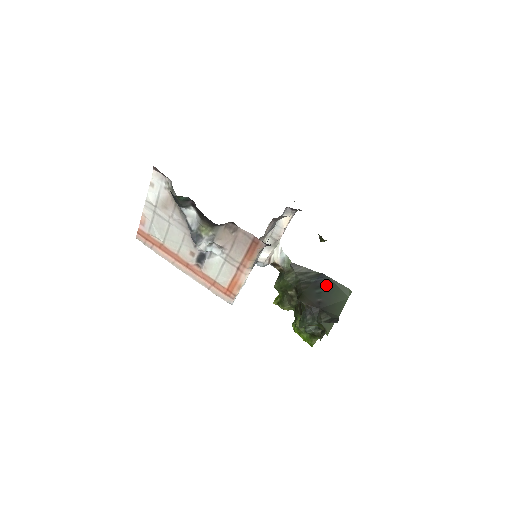
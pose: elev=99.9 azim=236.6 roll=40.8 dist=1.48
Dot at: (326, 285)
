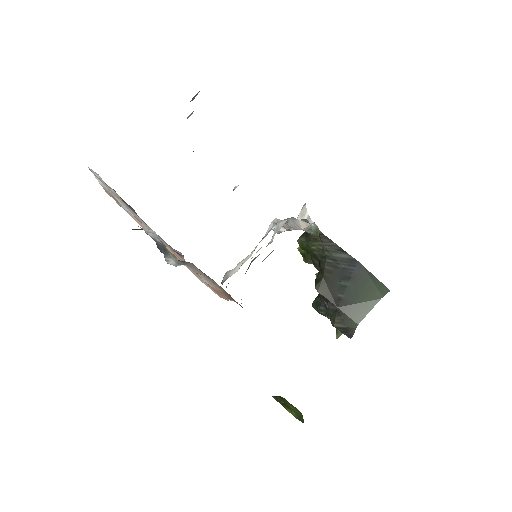
Dot at: (356, 278)
